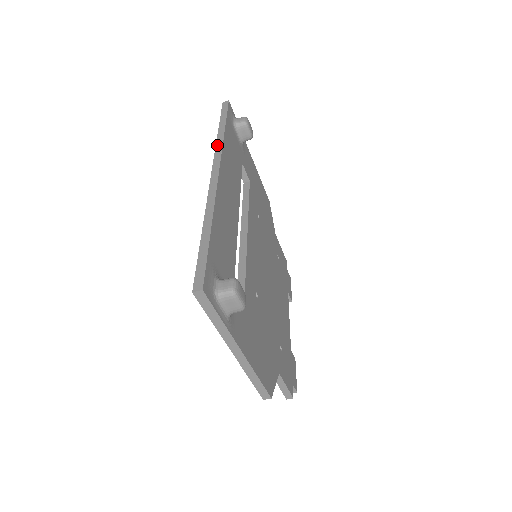
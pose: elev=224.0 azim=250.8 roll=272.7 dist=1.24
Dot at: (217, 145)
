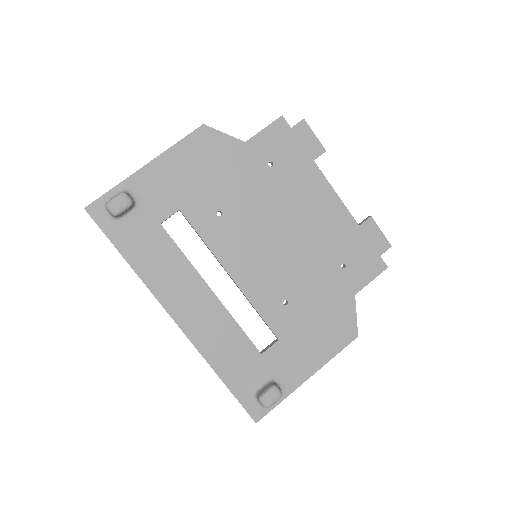
Dot at: occluded
